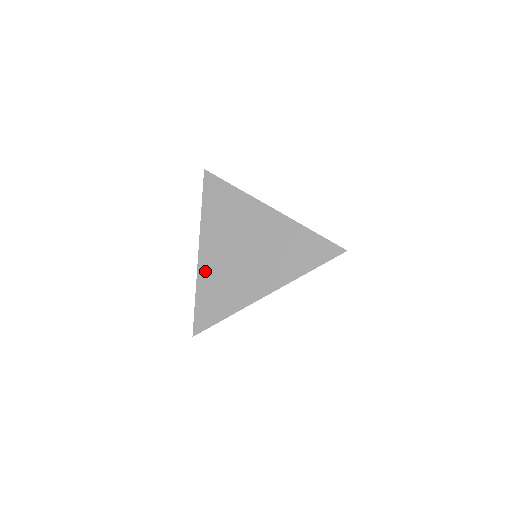
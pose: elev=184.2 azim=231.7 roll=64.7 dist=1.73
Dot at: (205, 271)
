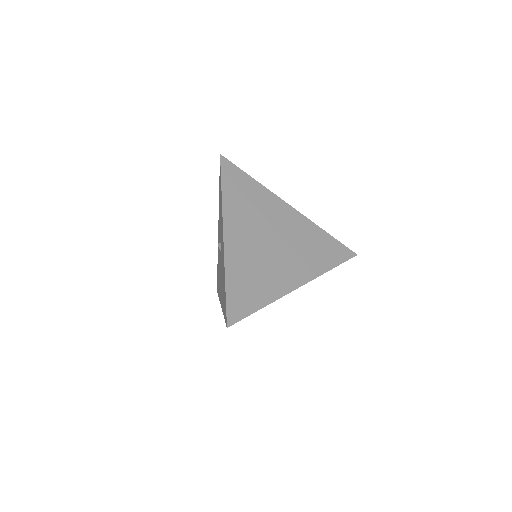
Dot at: (234, 255)
